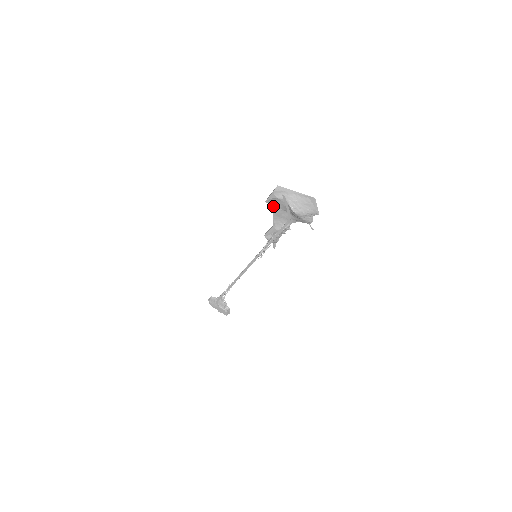
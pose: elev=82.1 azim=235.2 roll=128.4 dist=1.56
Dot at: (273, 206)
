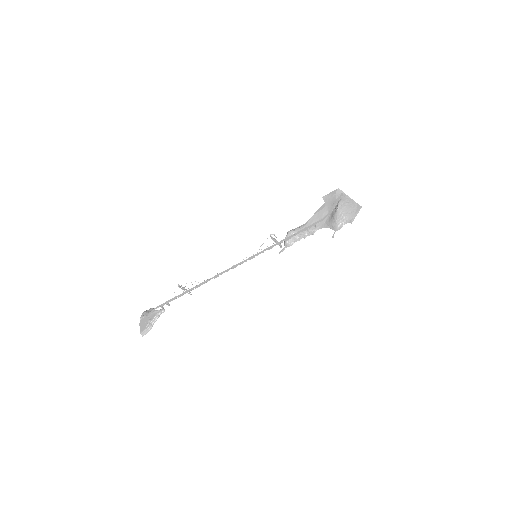
Dot at: (324, 204)
